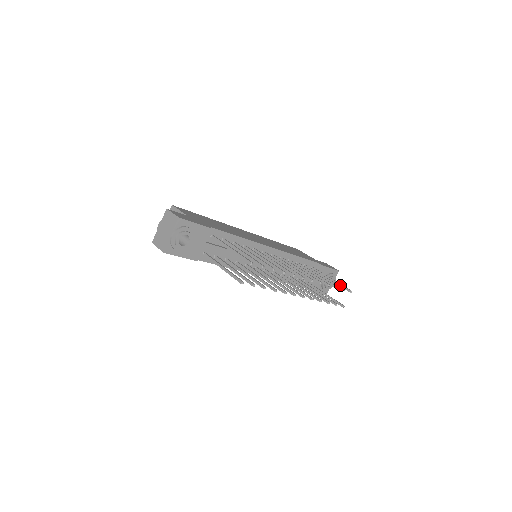
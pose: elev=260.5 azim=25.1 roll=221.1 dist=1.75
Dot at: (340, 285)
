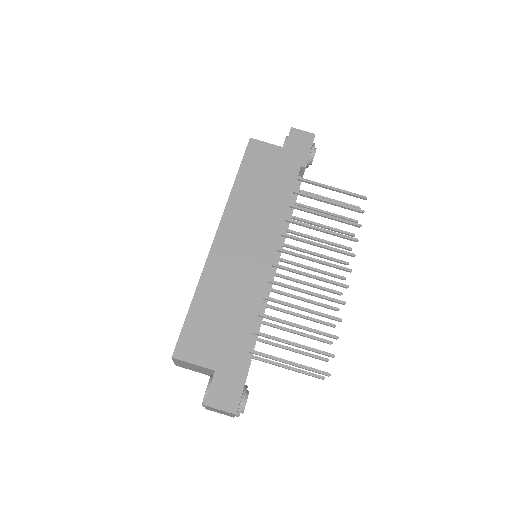
Dot at: occluded
